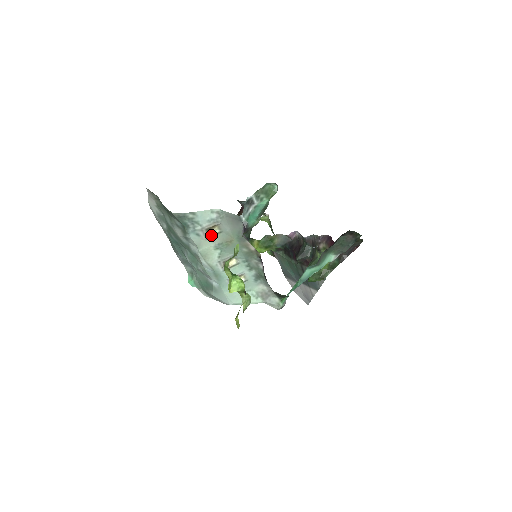
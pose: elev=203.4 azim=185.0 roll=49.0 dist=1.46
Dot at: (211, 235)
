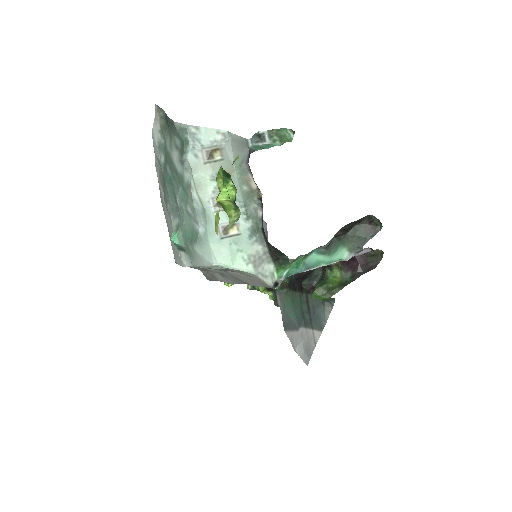
Dot at: (210, 160)
